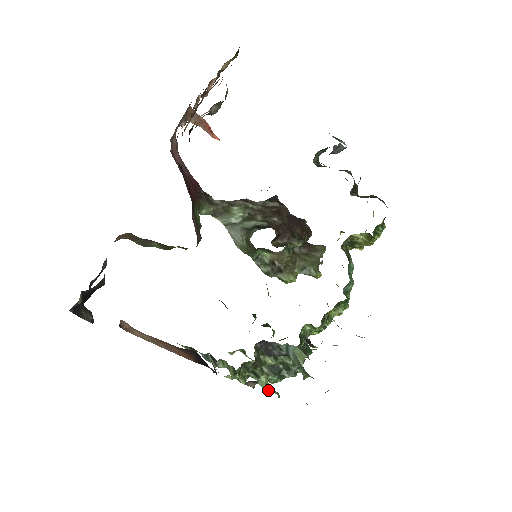
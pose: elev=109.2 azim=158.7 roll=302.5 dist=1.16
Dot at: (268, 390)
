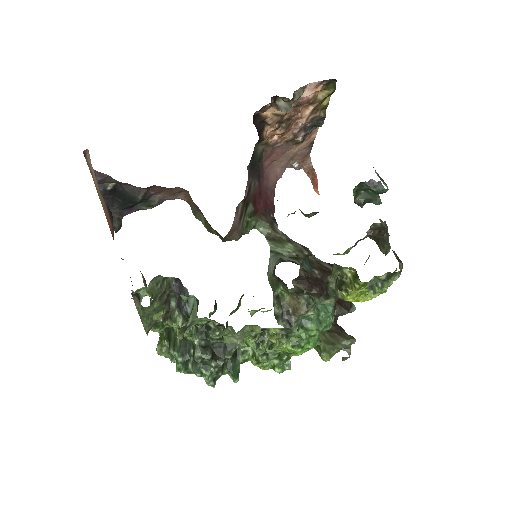
Dot at: (140, 310)
